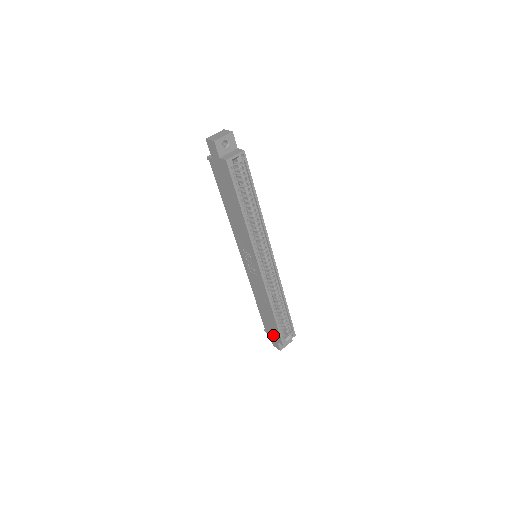
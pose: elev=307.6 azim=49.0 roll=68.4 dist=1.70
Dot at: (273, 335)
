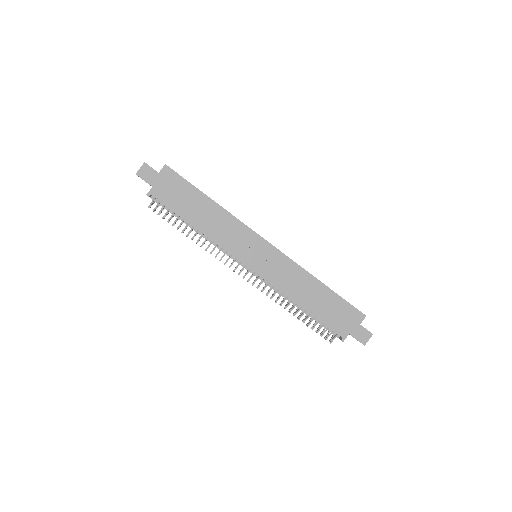
Dot at: (350, 324)
